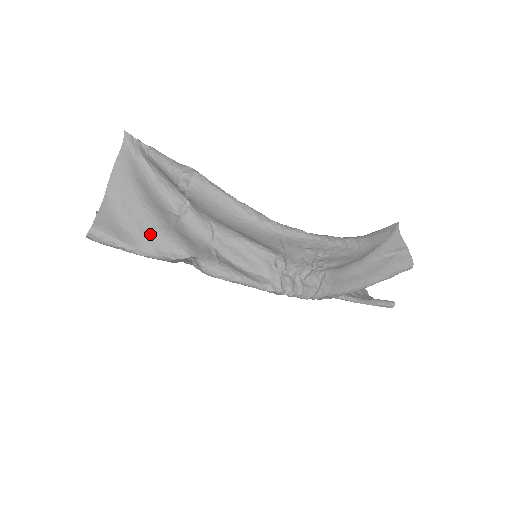
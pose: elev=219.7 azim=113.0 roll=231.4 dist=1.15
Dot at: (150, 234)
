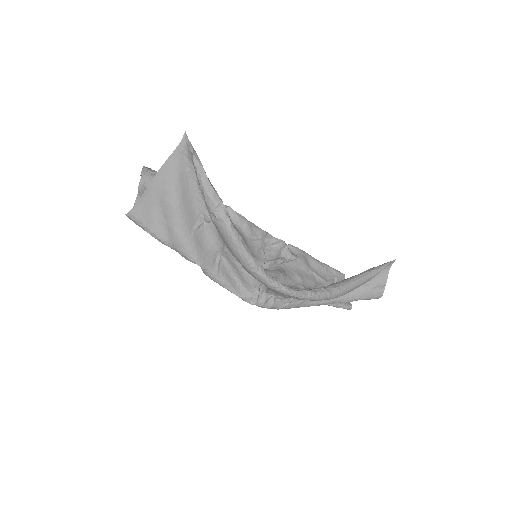
Dot at: (173, 234)
